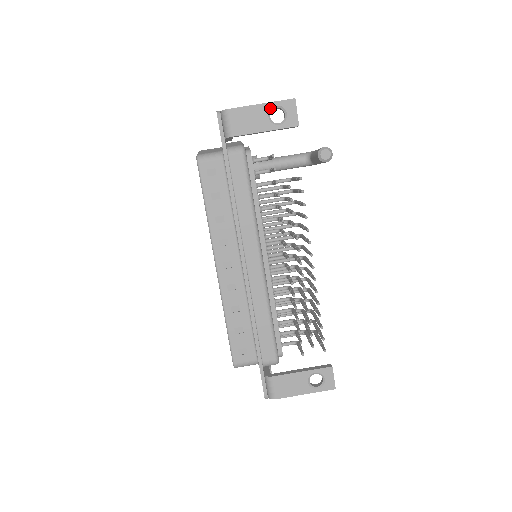
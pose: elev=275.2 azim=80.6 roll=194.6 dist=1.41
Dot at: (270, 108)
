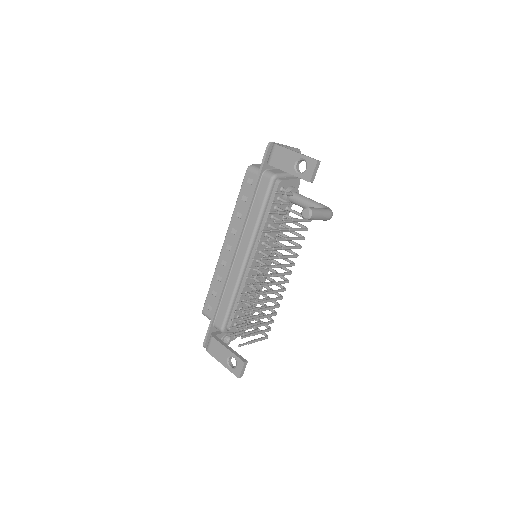
Dot at: (299, 158)
